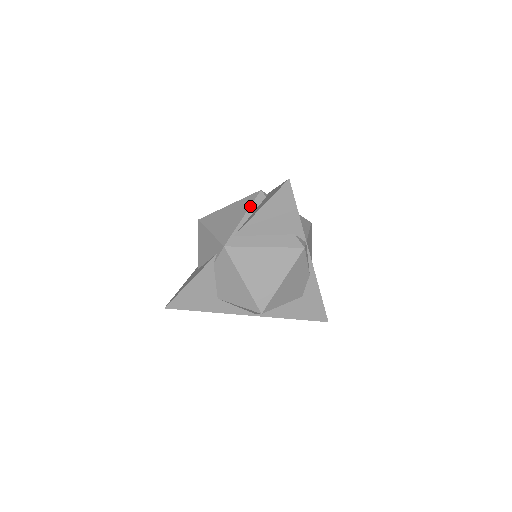
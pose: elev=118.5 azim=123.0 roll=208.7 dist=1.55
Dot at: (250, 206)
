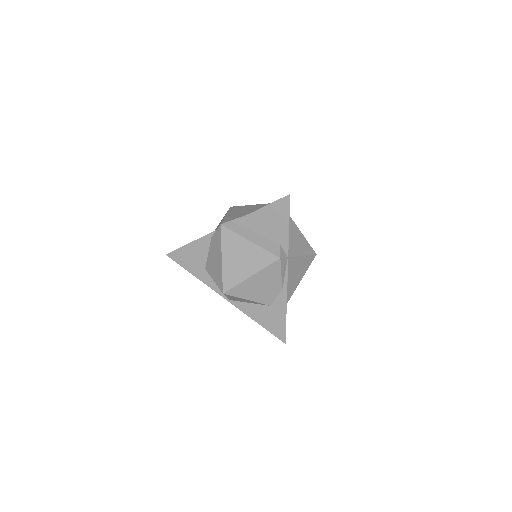
Dot at: occluded
